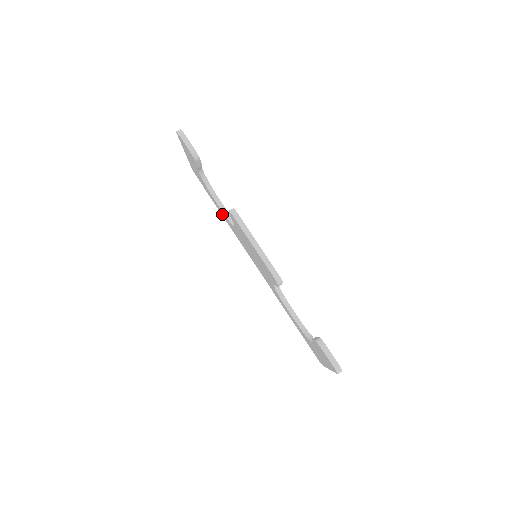
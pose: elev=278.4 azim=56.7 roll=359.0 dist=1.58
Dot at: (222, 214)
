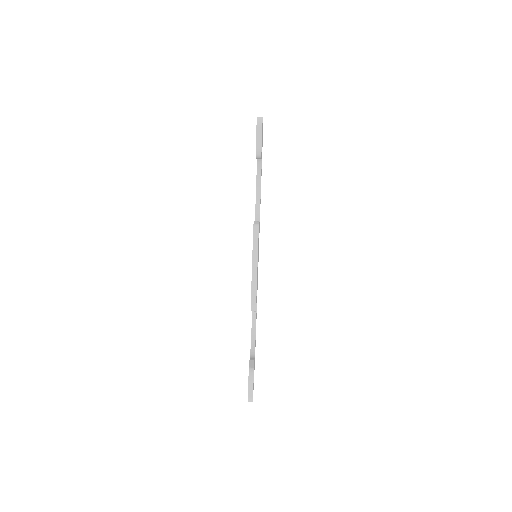
Dot at: occluded
